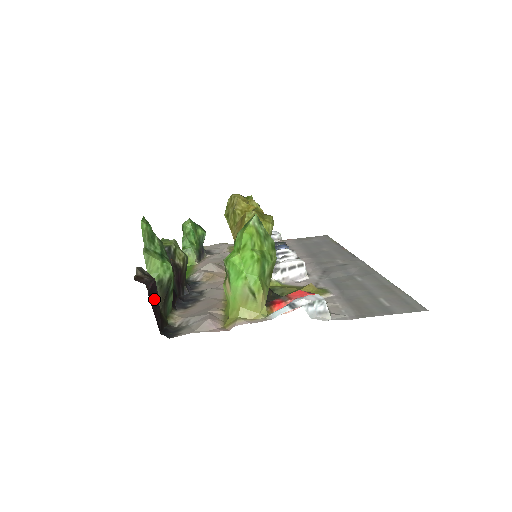
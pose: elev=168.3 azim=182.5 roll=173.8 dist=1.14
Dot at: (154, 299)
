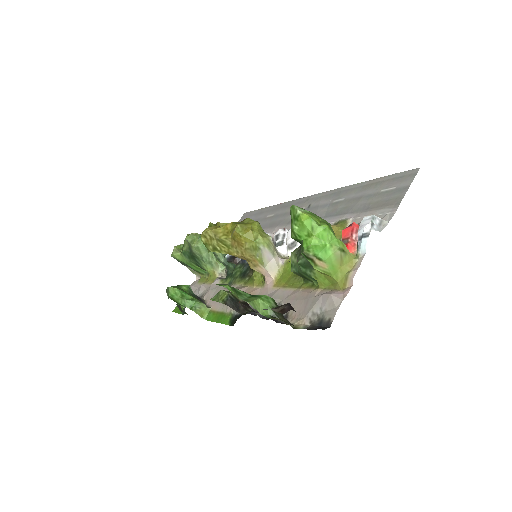
Dot at: occluded
